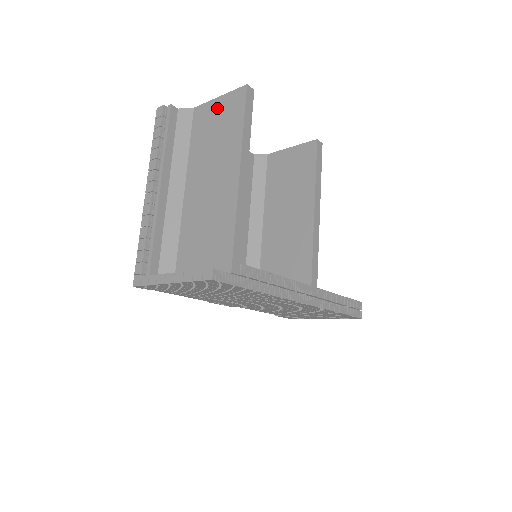
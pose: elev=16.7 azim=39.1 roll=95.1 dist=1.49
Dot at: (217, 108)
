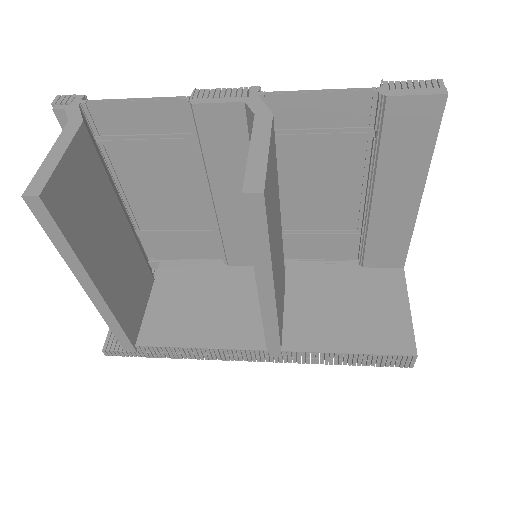
Dot at: occluded
